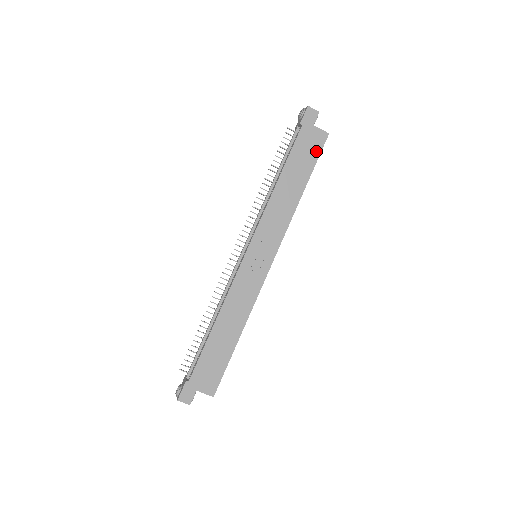
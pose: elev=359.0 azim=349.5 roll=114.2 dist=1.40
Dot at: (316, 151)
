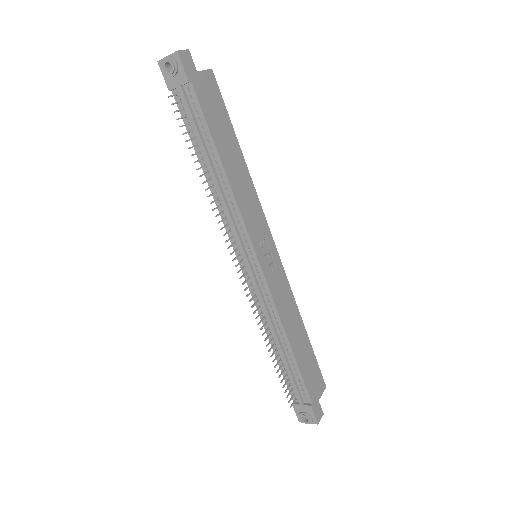
Dot at: (219, 100)
